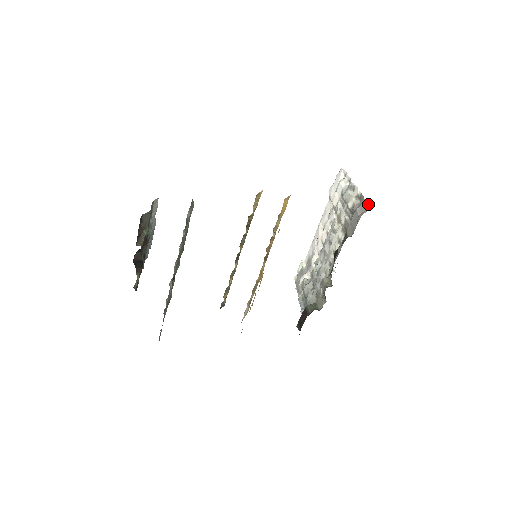
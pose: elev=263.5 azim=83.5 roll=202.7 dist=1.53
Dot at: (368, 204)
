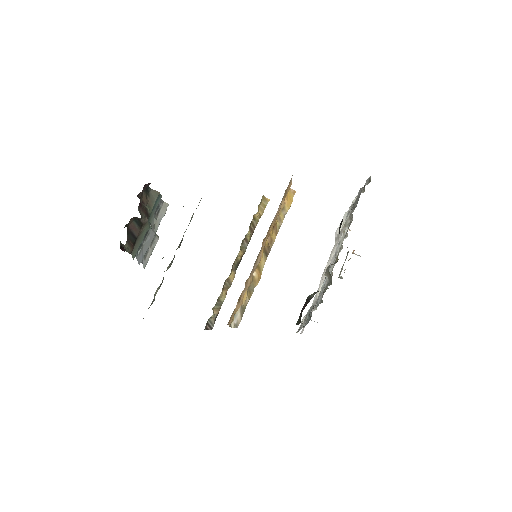
Dot at: occluded
